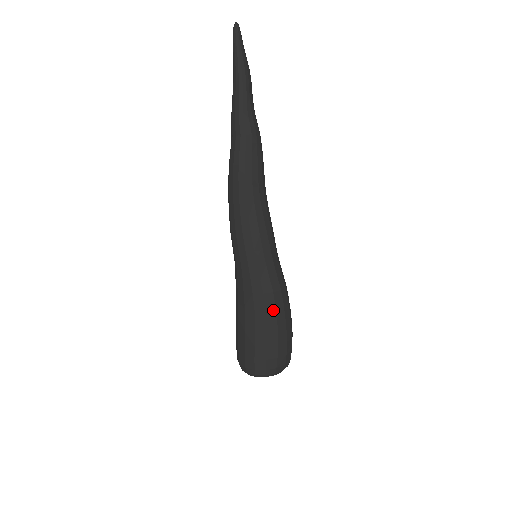
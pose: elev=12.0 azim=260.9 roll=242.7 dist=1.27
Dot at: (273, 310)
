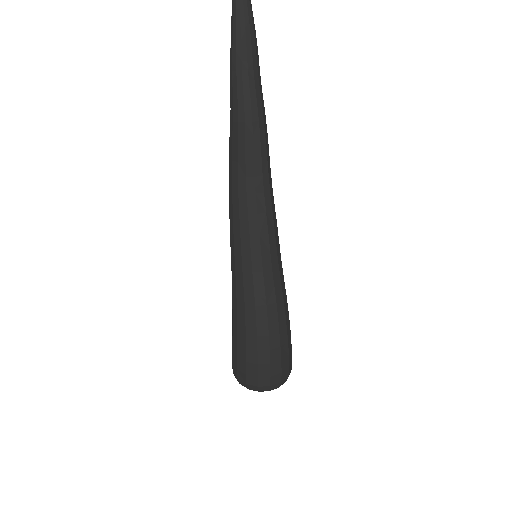
Dot at: (243, 323)
